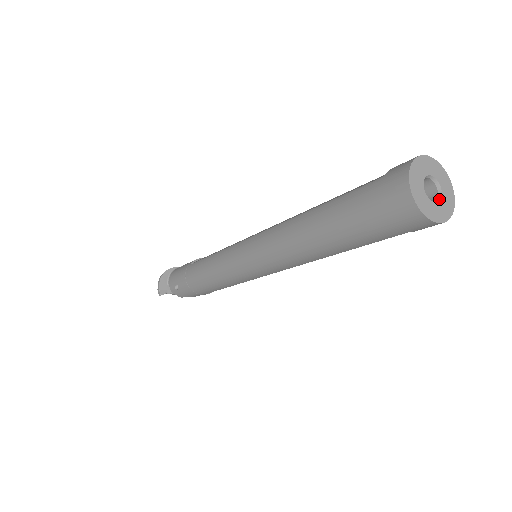
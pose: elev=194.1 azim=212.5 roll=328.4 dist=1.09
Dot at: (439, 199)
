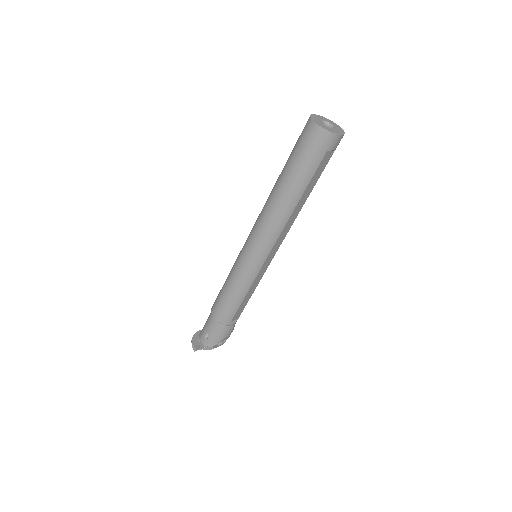
Dot at: (333, 128)
